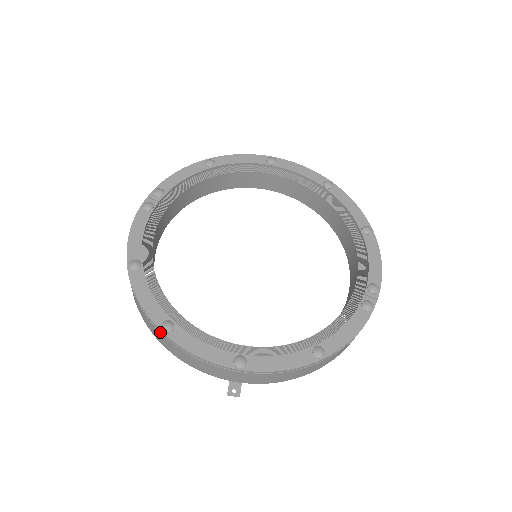
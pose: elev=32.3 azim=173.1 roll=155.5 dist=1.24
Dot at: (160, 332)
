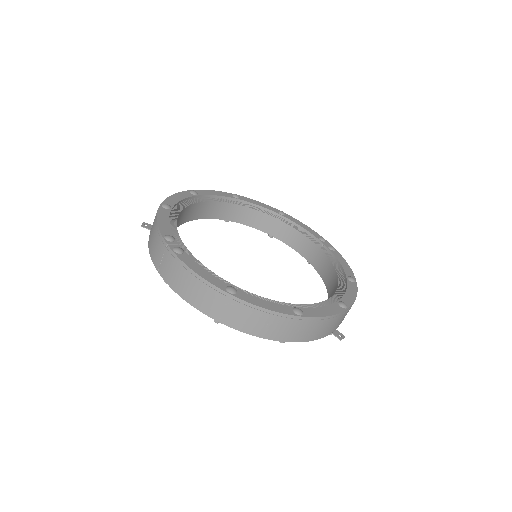
Dot at: (297, 319)
